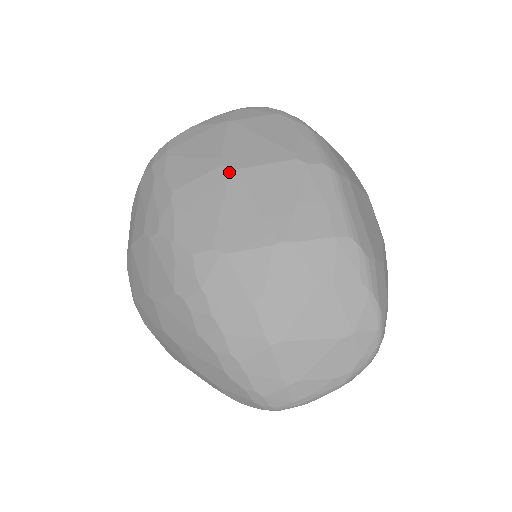
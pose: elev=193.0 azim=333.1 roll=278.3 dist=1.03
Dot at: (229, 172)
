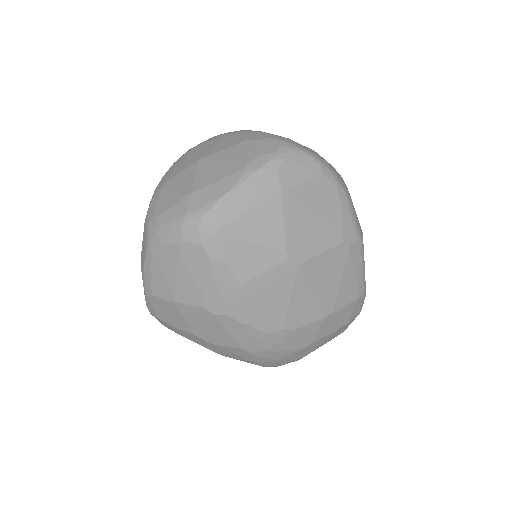
Dot at: (296, 266)
